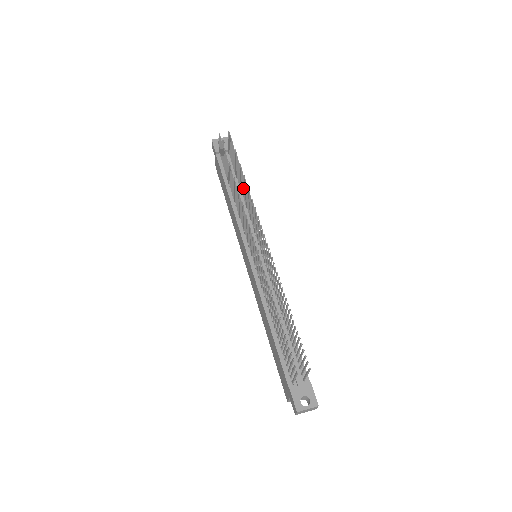
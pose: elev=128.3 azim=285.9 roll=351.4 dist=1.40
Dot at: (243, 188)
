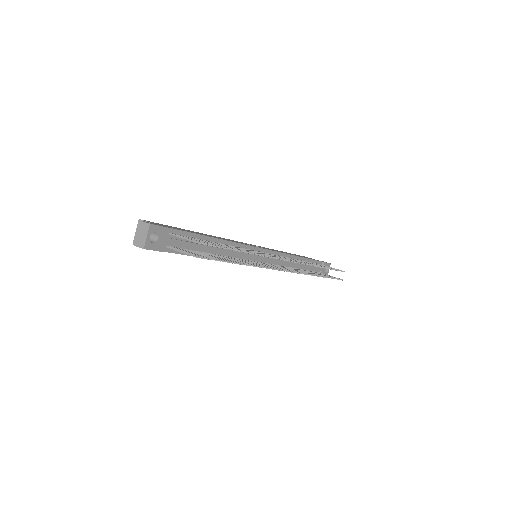
Dot at: occluded
